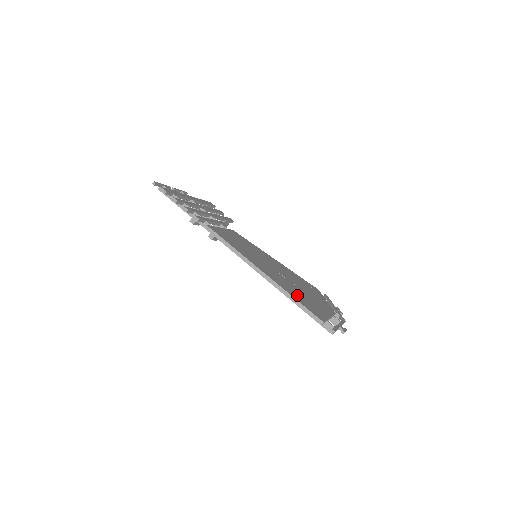
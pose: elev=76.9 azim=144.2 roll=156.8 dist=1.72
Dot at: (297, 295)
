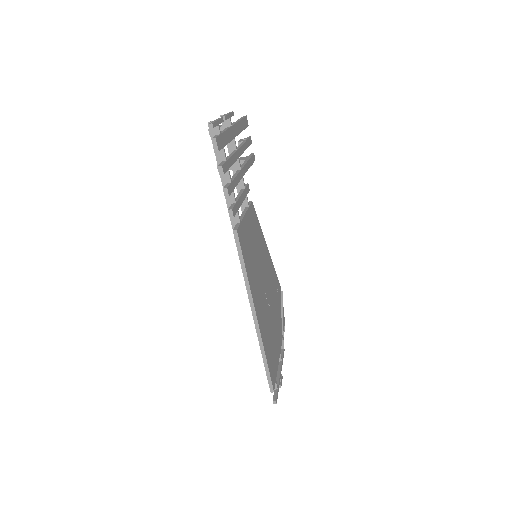
Dot at: (269, 344)
